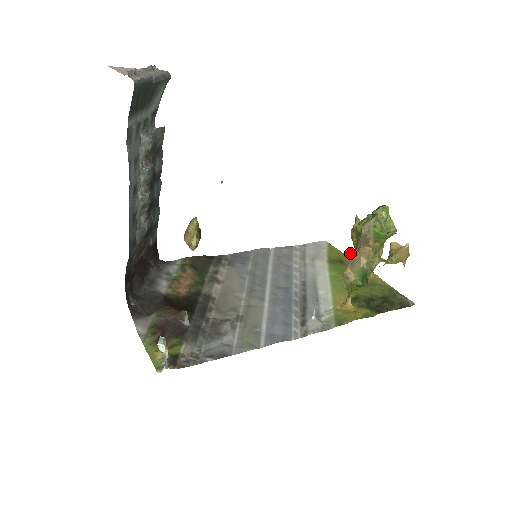
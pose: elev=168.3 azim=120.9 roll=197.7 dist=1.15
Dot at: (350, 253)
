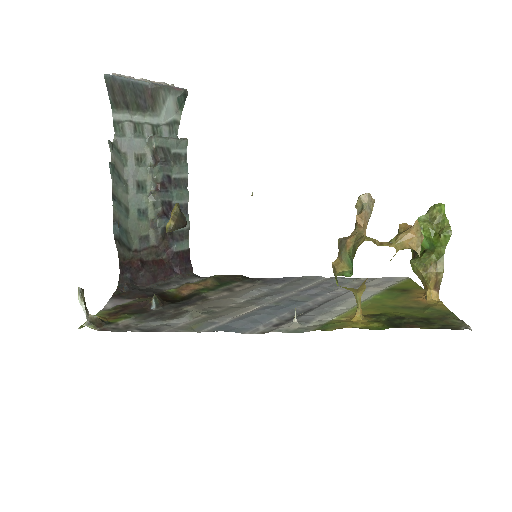
Dot at: (340, 238)
